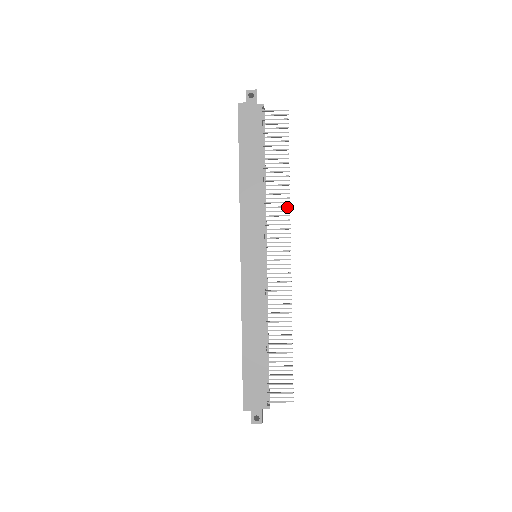
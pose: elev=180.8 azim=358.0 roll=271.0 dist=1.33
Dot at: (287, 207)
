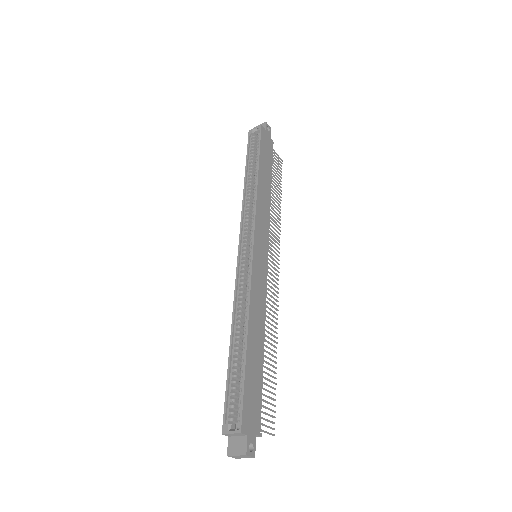
Dot at: (279, 230)
